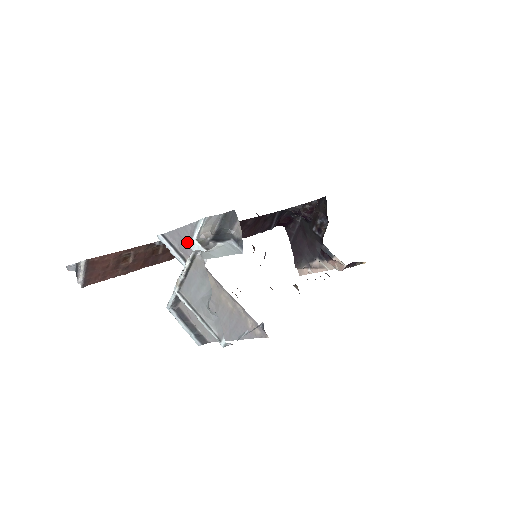
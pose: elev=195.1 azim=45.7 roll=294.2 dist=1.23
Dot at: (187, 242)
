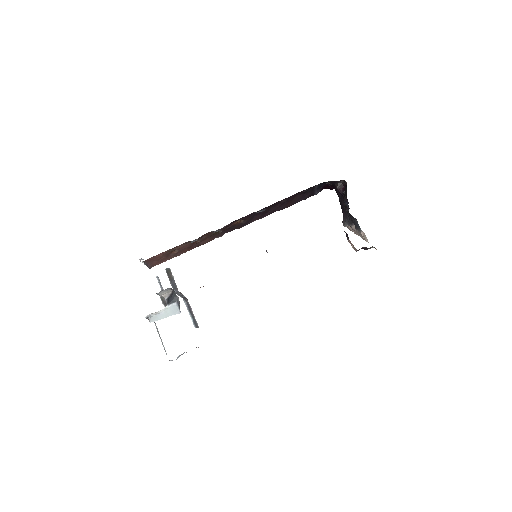
Dot at: occluded
